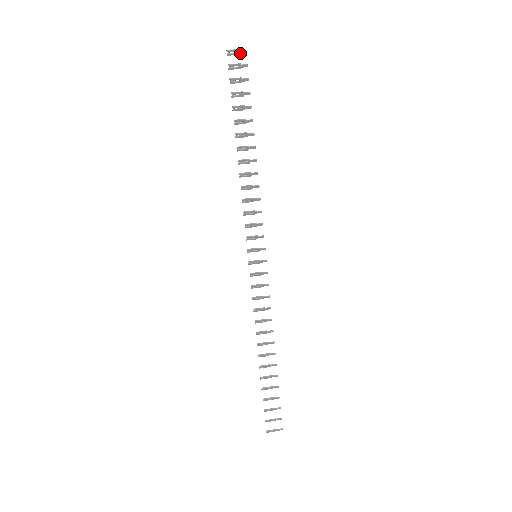
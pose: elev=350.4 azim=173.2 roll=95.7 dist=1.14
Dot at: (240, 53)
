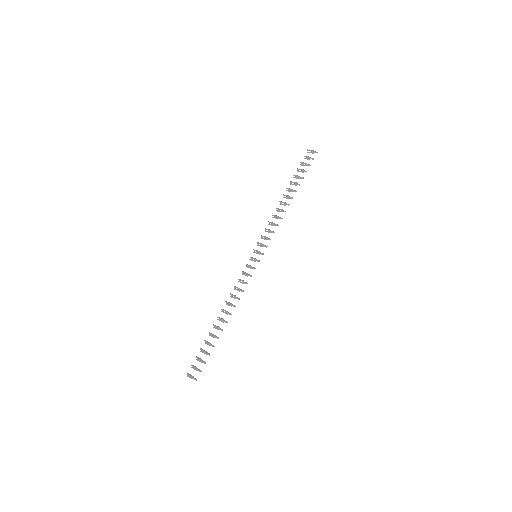
Dot at: occluded
